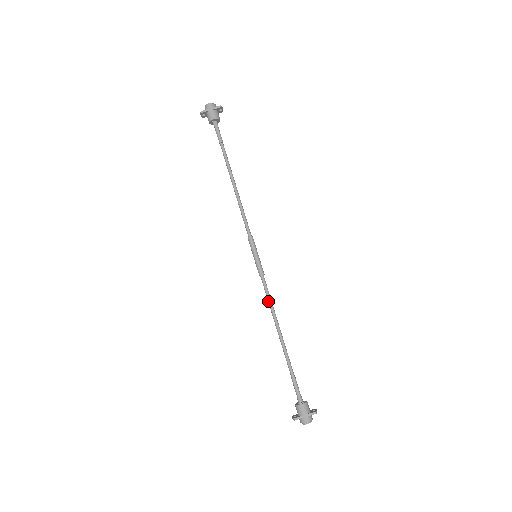
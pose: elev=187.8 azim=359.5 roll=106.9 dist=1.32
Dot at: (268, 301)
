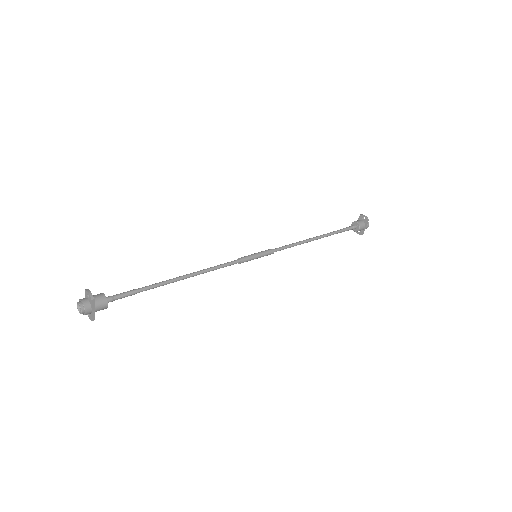
Dot at: occluded
